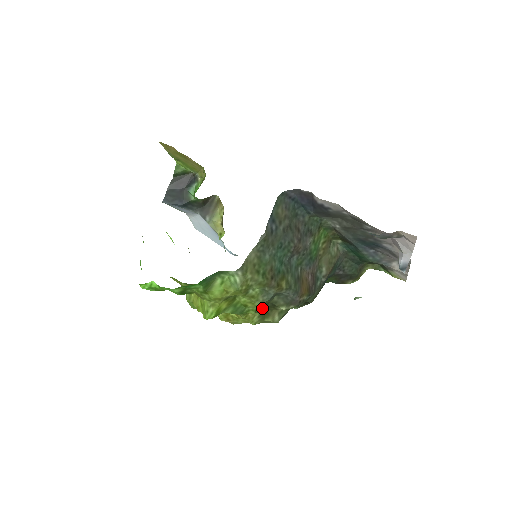
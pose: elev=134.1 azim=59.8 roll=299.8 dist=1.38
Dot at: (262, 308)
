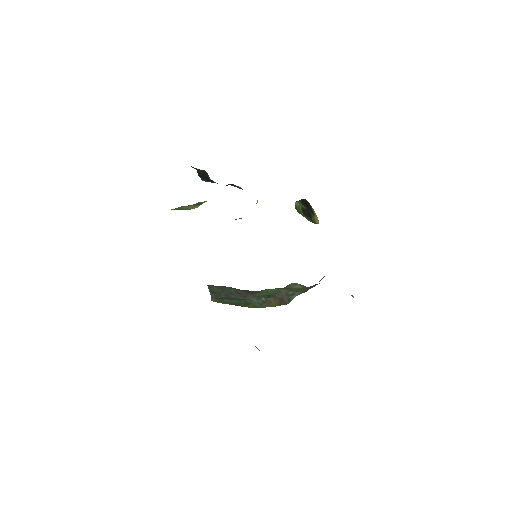
Dot at: occluded
